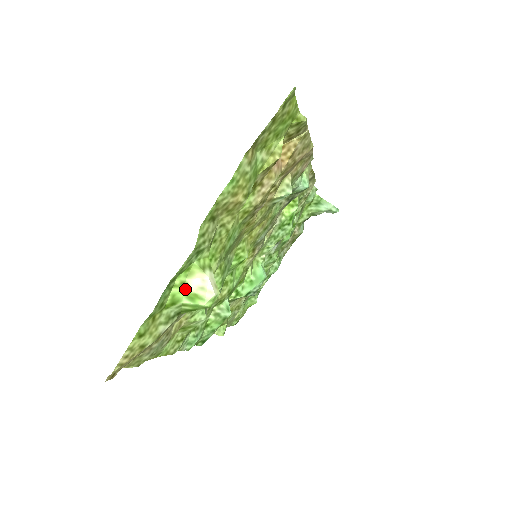
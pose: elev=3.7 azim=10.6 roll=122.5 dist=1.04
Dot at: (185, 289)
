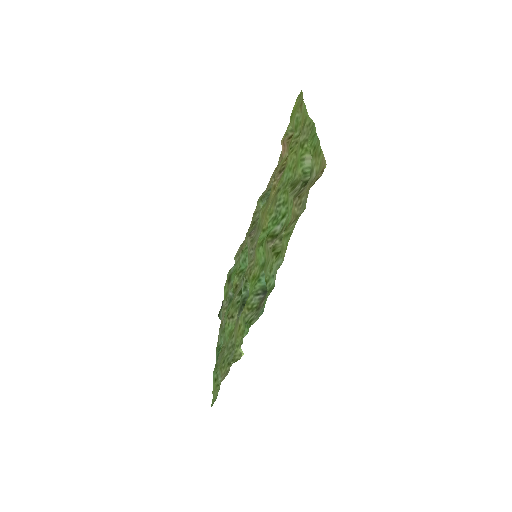
Dot at: occluded
